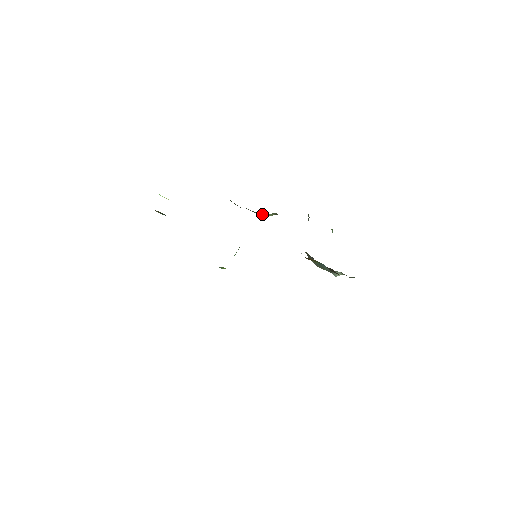
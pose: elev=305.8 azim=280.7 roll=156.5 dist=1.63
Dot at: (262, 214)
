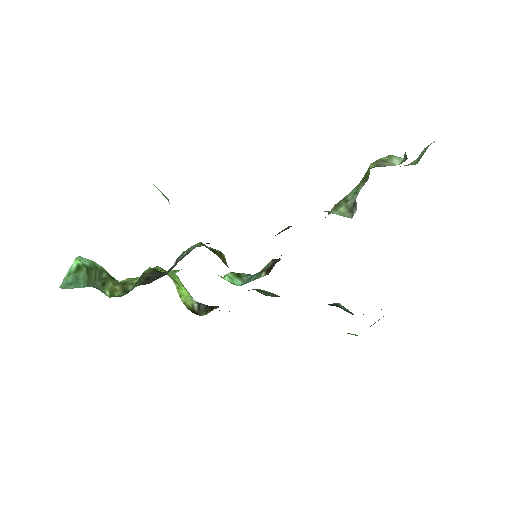
Dot at: occluded
